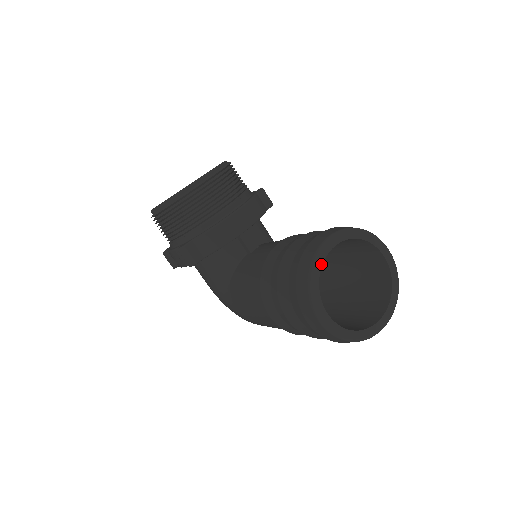
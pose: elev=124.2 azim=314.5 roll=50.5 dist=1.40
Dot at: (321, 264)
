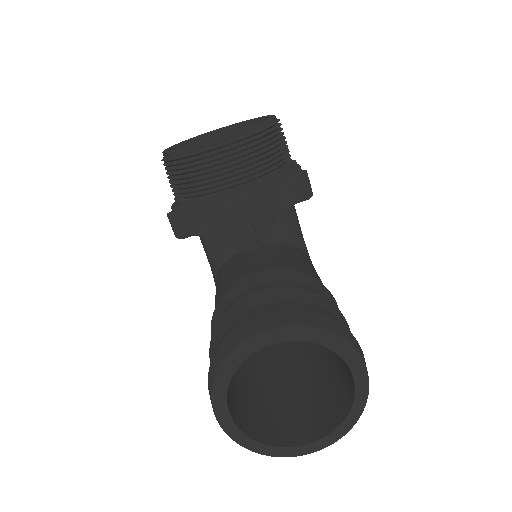
Dot at: (243, 358)
